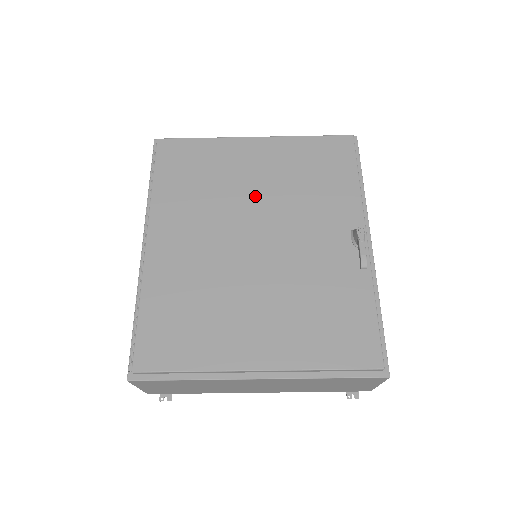
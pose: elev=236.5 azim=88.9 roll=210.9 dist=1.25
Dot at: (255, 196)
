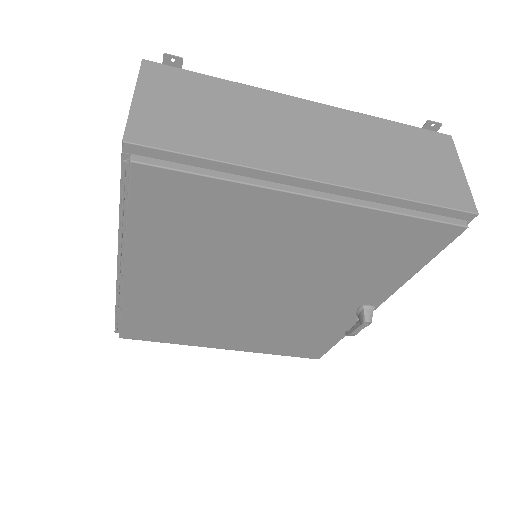
Dot at: (274, 264)
